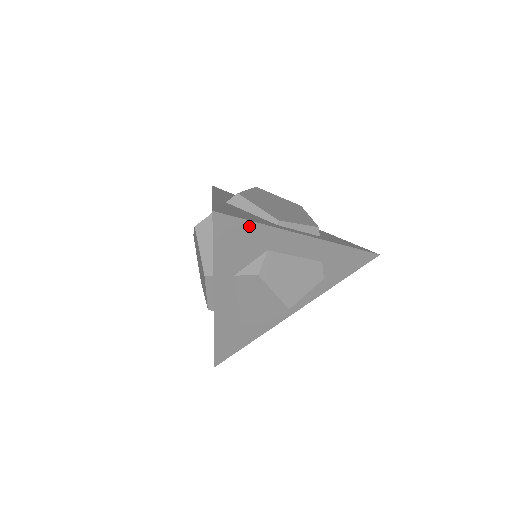
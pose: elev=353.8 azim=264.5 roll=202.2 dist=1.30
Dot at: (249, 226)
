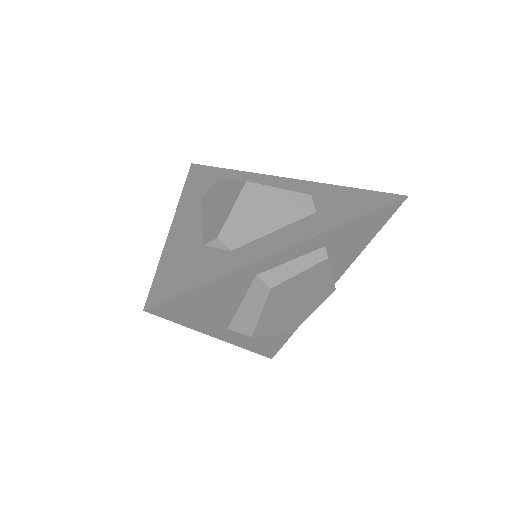
Dot at: (220, 171)
